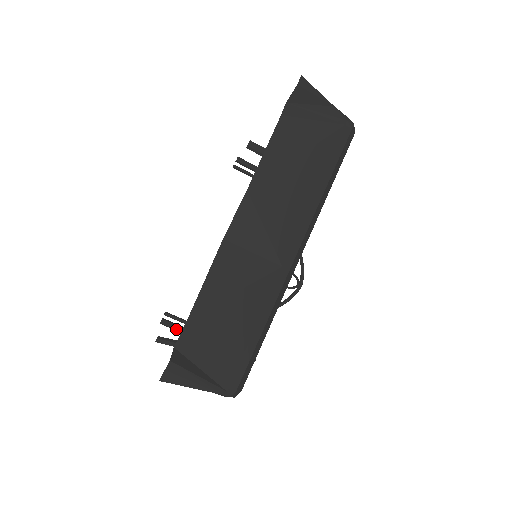
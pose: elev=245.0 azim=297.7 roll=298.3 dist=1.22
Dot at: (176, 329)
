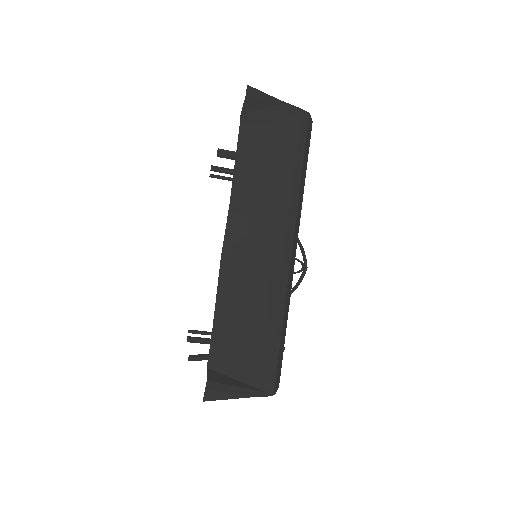
Dot at: (203, 343)
